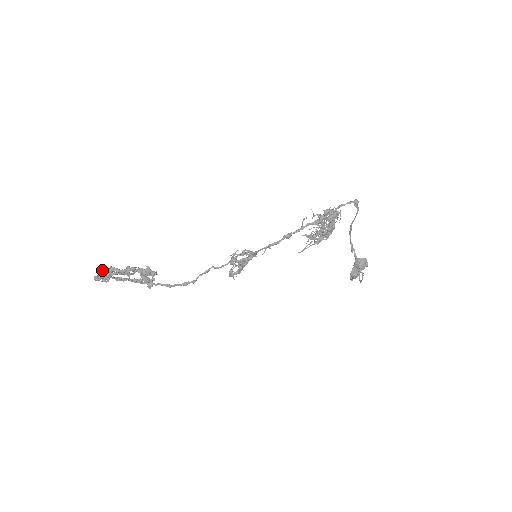
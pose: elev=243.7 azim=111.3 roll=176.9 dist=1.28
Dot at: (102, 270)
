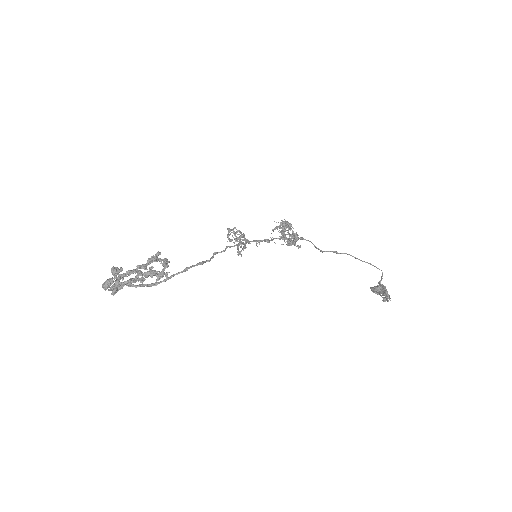
Dot at: (111, 270)
